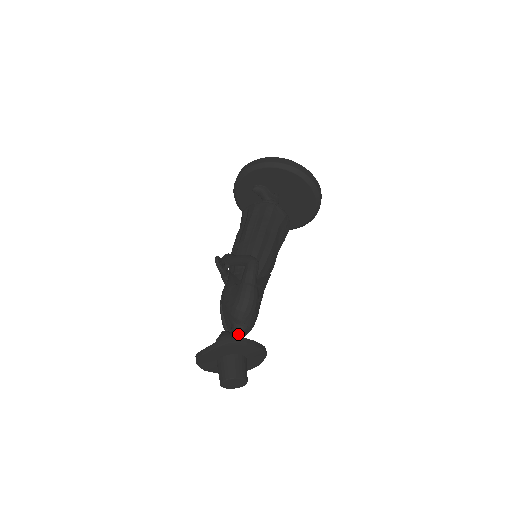
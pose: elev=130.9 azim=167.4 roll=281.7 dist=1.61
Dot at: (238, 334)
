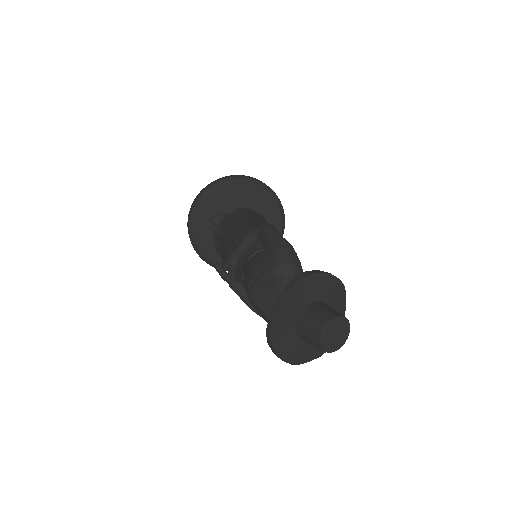
Dot at: occluded
